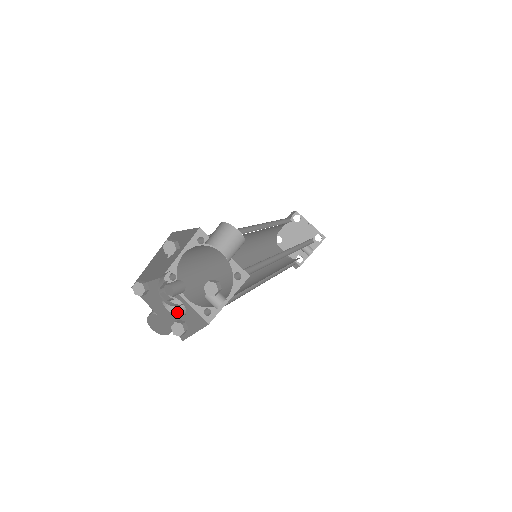
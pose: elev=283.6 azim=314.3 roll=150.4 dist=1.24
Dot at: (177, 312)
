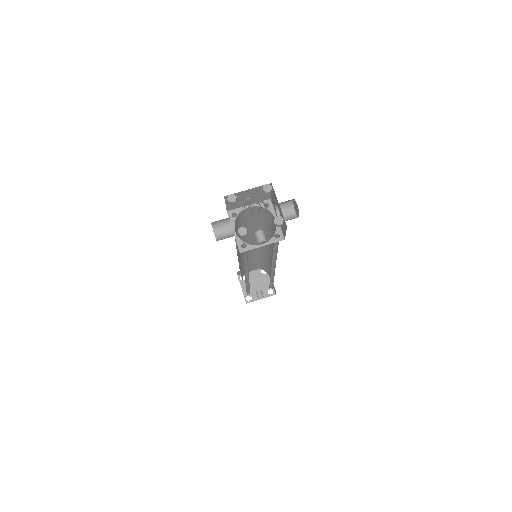
Dot at: (226, 234)
